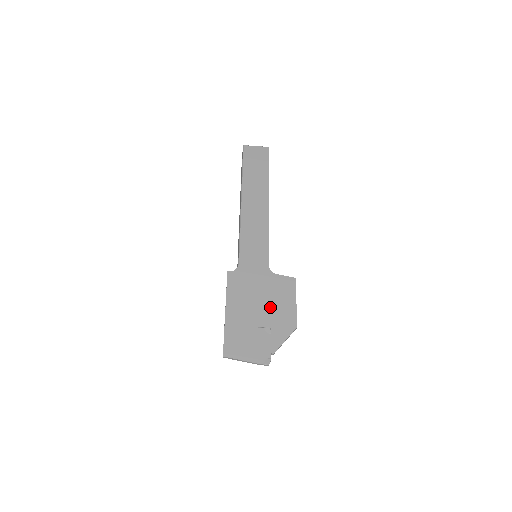
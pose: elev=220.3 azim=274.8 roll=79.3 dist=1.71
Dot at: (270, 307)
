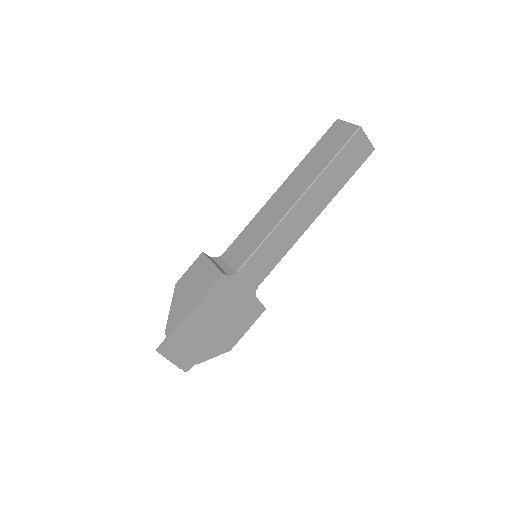
Dot at: (227, 325)
